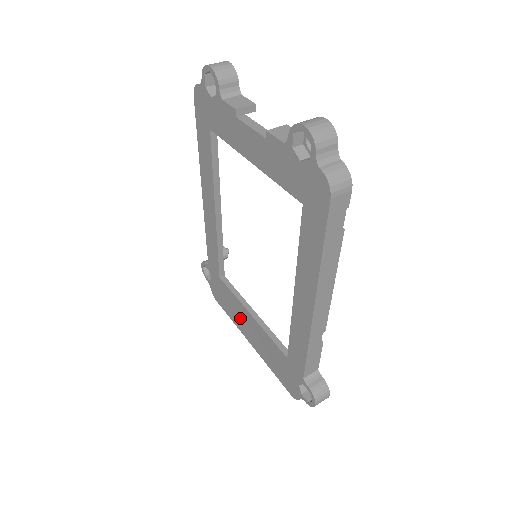
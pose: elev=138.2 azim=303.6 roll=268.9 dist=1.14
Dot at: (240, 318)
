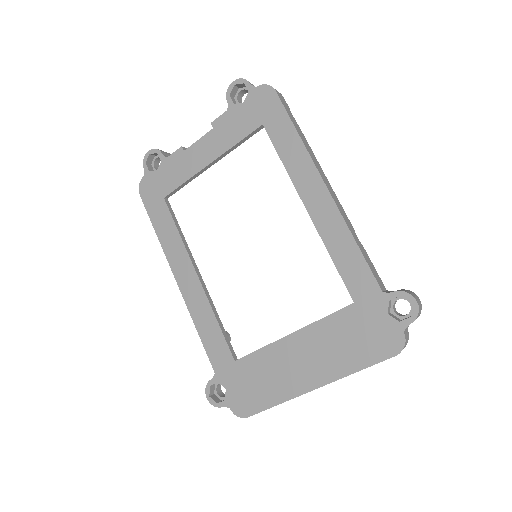
Dot at: (284, 372)
